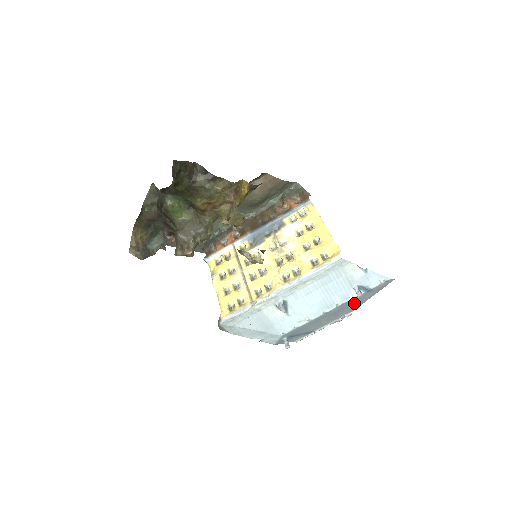
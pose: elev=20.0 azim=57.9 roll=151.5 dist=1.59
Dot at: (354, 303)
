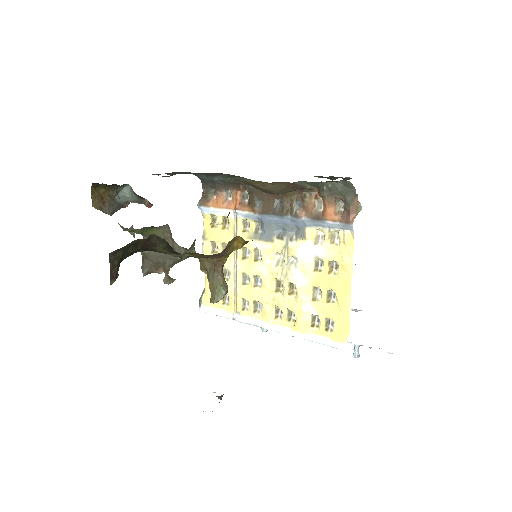
Dot at: occluded
